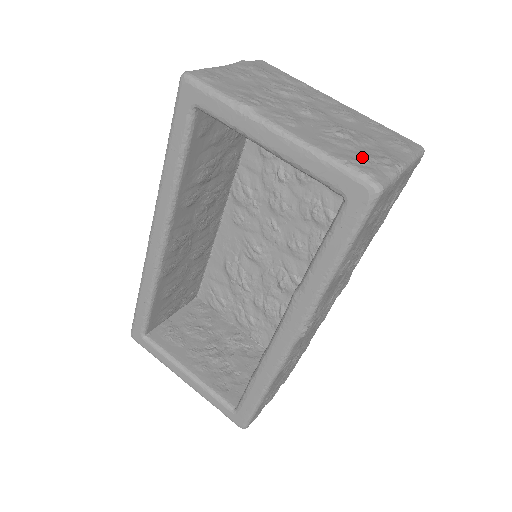
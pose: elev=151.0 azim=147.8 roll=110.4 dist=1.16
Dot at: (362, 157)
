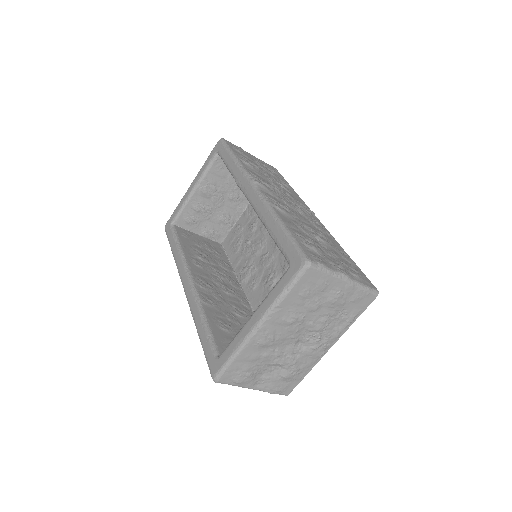
Dot at: occluded
